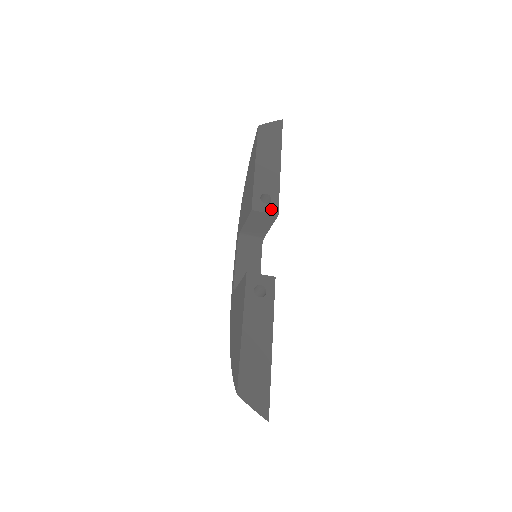
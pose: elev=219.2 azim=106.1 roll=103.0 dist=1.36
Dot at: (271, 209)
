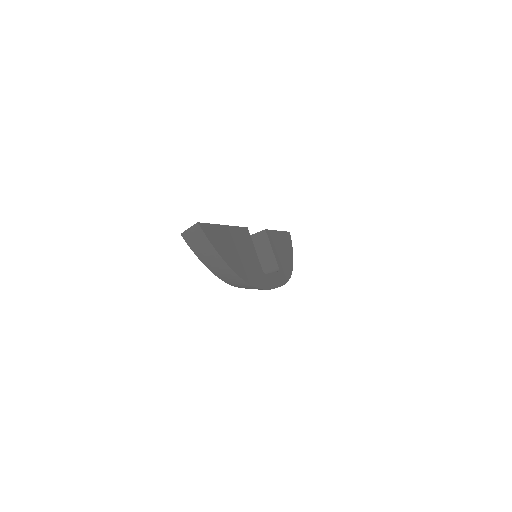
Dot at: (261, 232)
